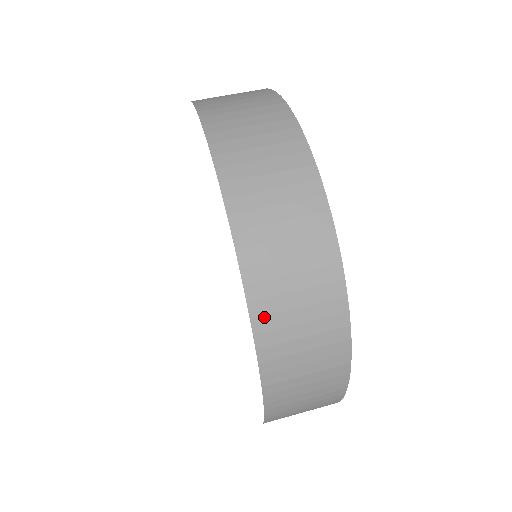
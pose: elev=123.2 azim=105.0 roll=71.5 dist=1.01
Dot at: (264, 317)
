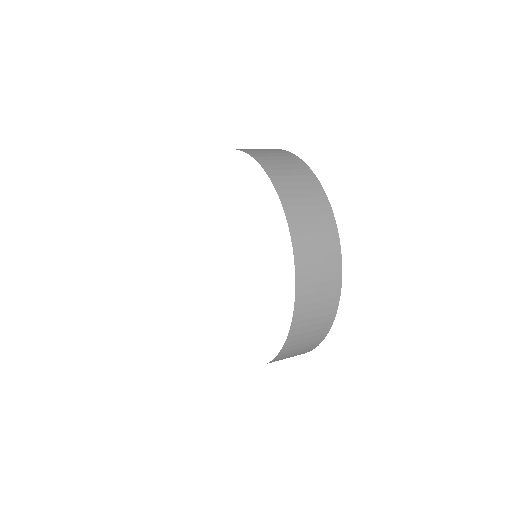
Dot at: occluded
